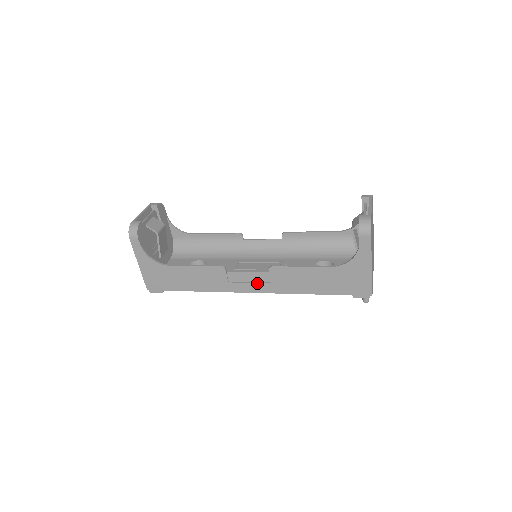
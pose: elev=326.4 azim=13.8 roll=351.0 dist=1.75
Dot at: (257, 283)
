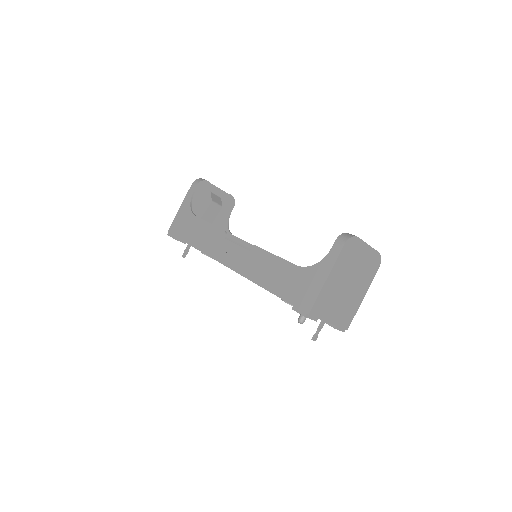
Dot at: (235, 258)
